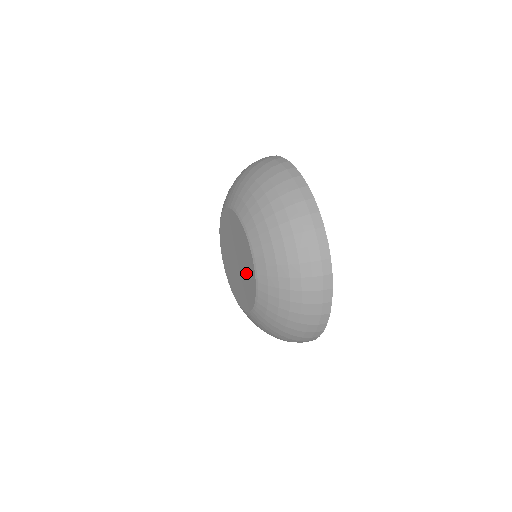
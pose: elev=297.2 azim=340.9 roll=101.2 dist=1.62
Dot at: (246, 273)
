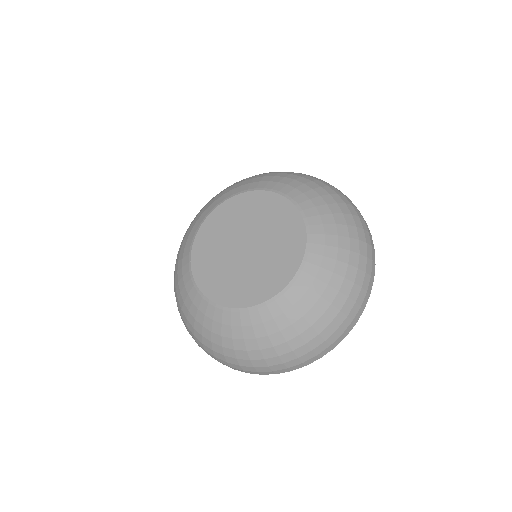
Dot at: (266, 268)
